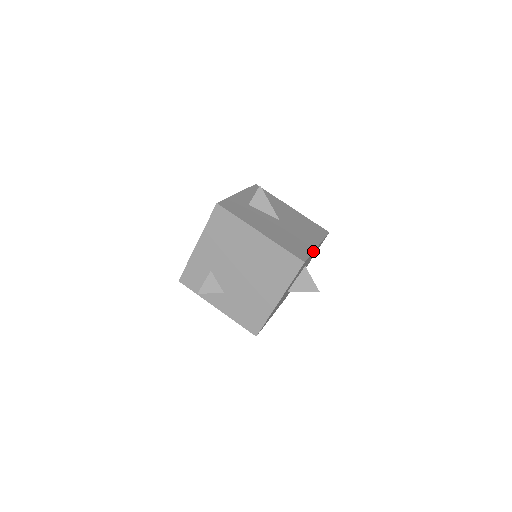
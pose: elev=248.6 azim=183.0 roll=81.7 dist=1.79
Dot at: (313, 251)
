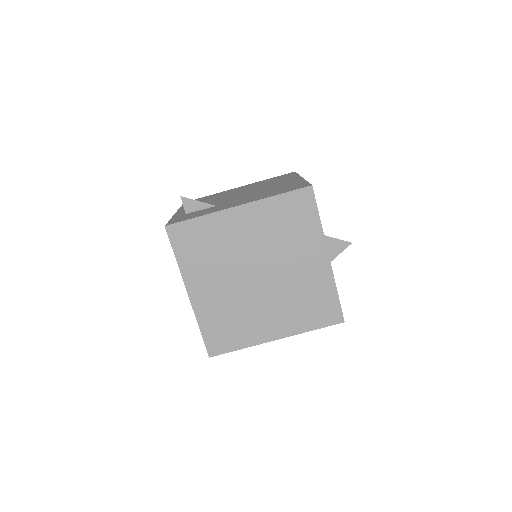
Dot at: occluded
